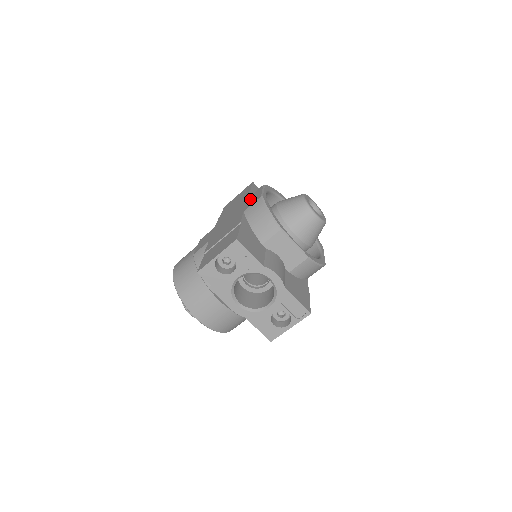
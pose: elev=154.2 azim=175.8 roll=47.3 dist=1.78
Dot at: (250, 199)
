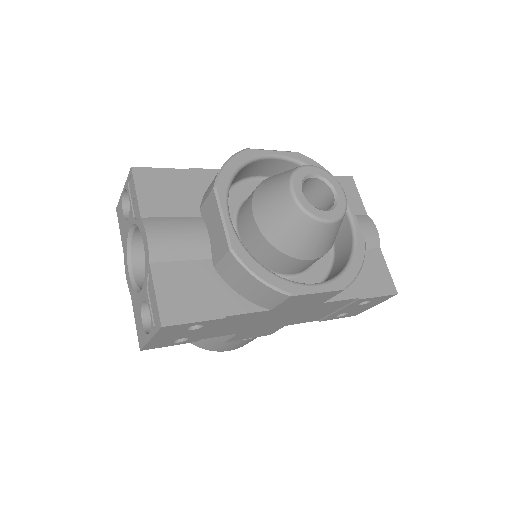
Dot at: occluded
